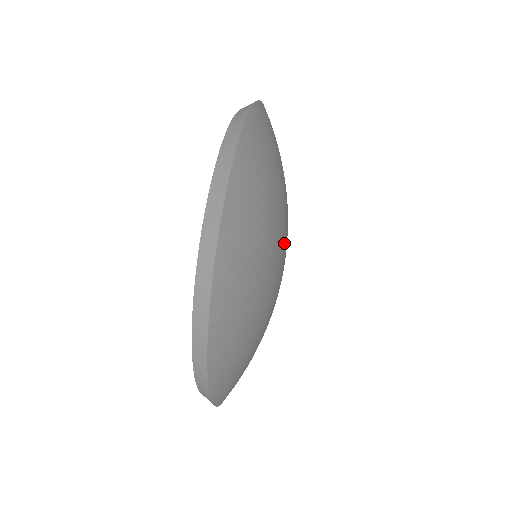
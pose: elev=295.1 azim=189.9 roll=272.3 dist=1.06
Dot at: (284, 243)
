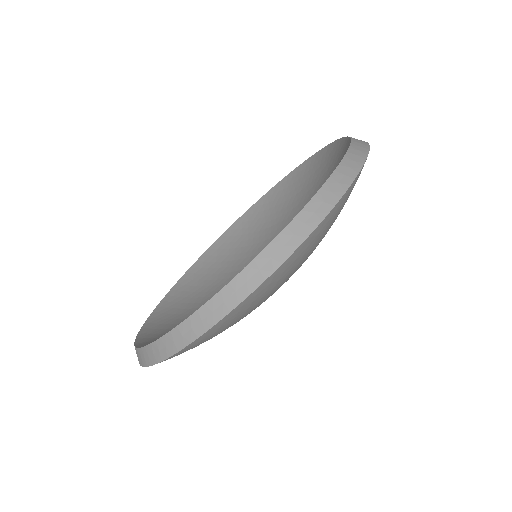
Dot at: occluded
